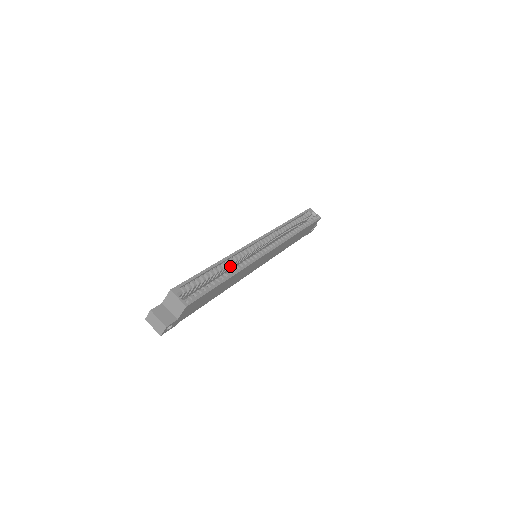
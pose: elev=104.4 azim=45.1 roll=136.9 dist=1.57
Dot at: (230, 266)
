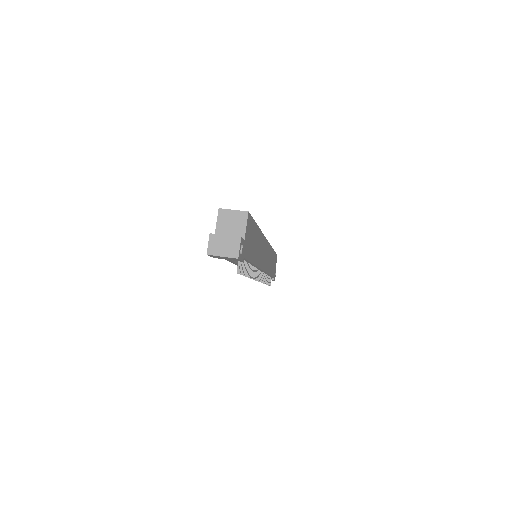
Dot at: occluded
